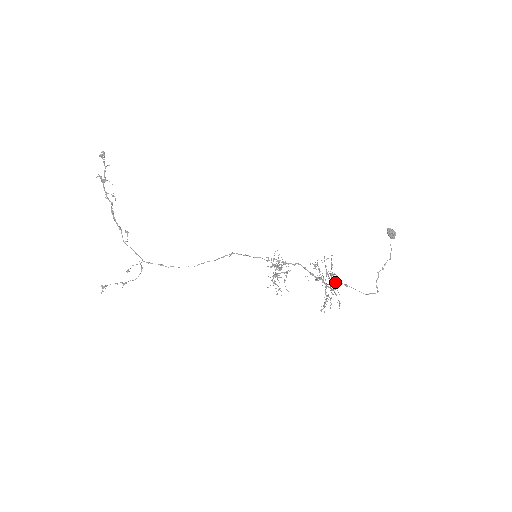
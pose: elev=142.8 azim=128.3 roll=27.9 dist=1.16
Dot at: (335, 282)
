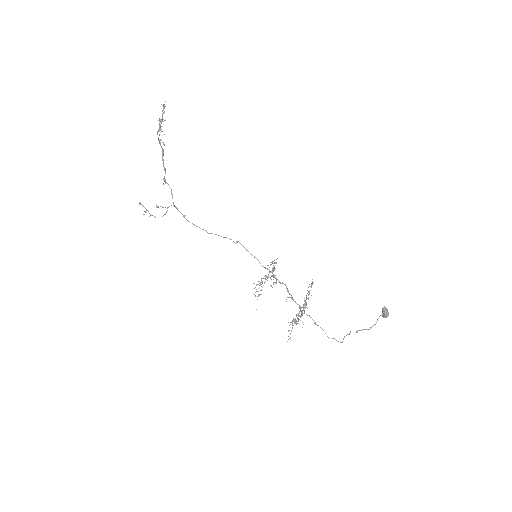
Dot at: (308, 315)
